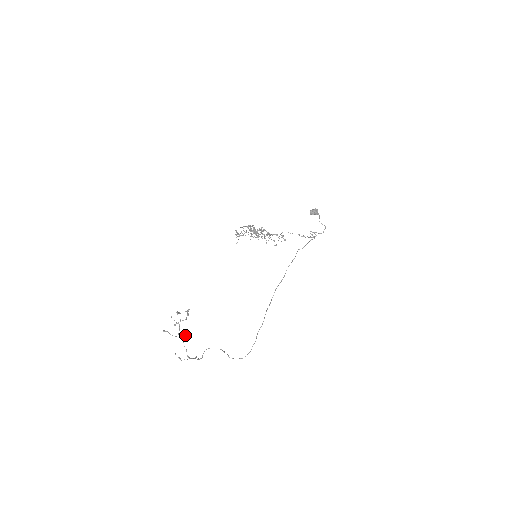
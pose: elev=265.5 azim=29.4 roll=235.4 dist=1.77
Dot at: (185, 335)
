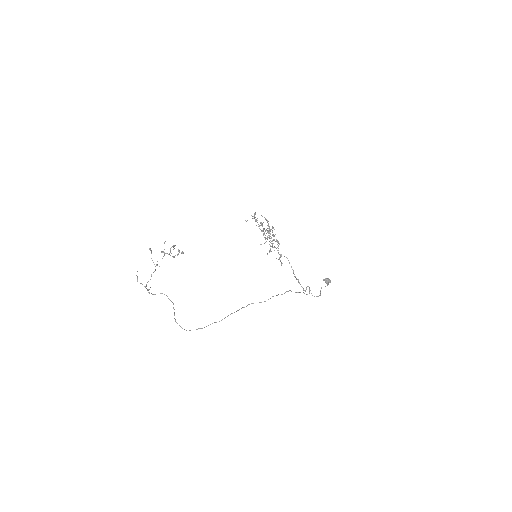
Dot at: (159, 266)
